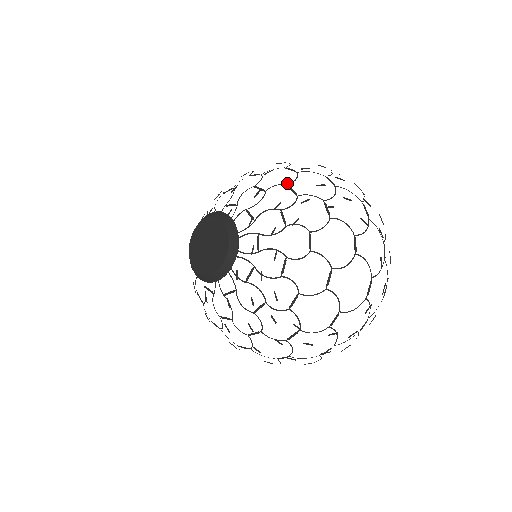
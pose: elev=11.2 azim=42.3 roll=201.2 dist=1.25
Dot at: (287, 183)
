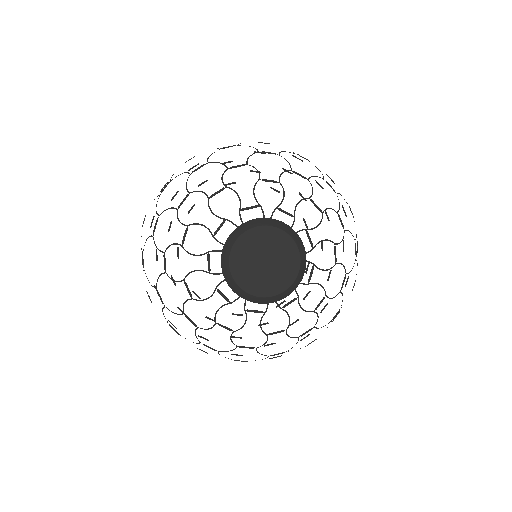
Dot at: (259, 152)
